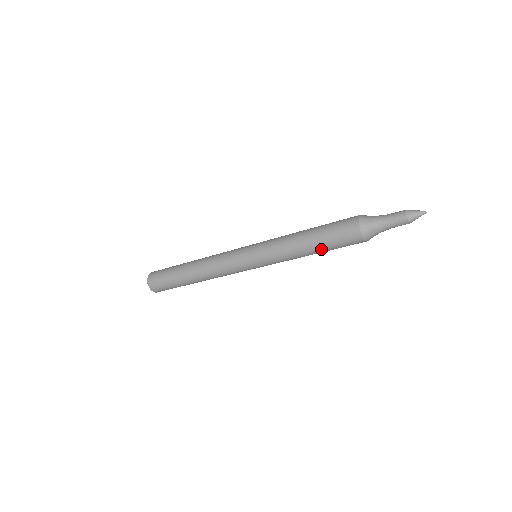
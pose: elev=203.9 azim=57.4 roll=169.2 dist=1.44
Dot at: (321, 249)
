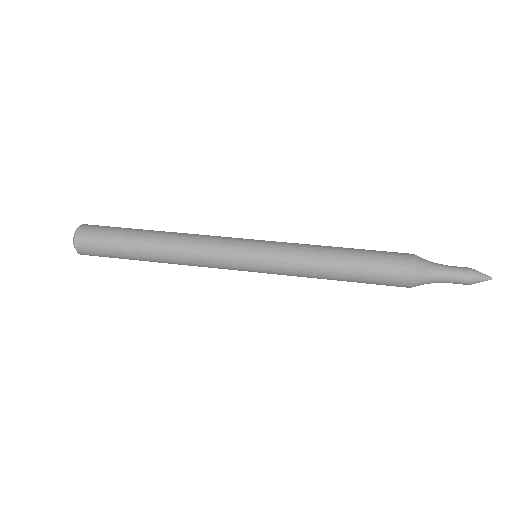
Dot at: (354, 278)
